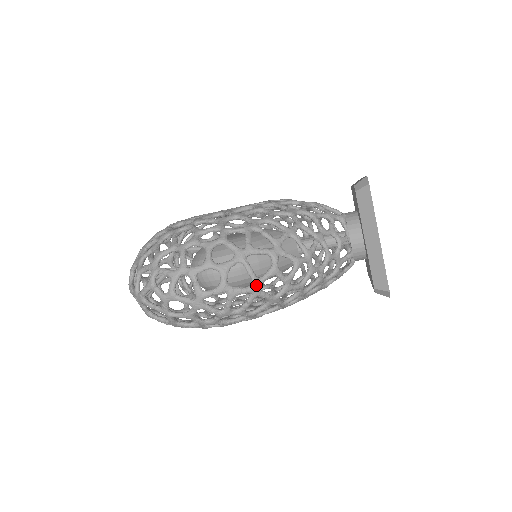
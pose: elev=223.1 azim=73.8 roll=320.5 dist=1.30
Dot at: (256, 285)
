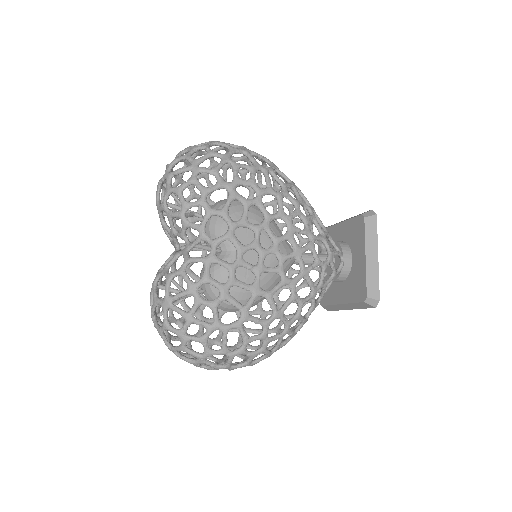
Dot at: occluded
